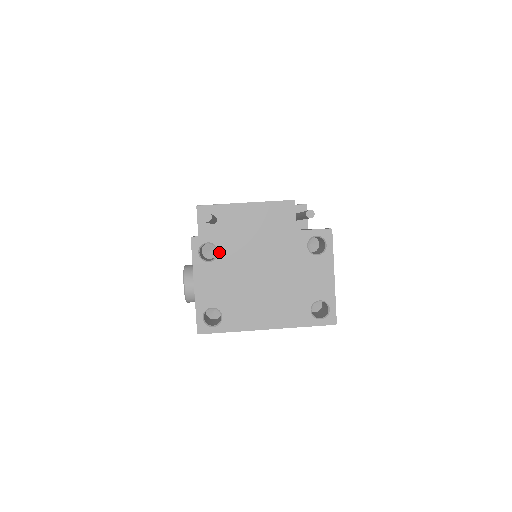
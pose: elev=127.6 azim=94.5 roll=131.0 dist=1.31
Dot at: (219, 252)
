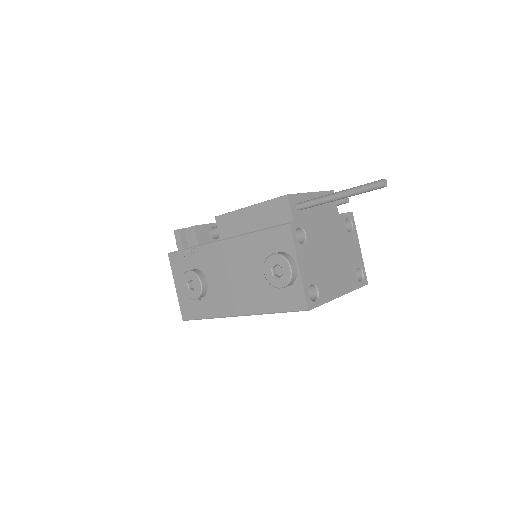
Dot at: (307, 235)
